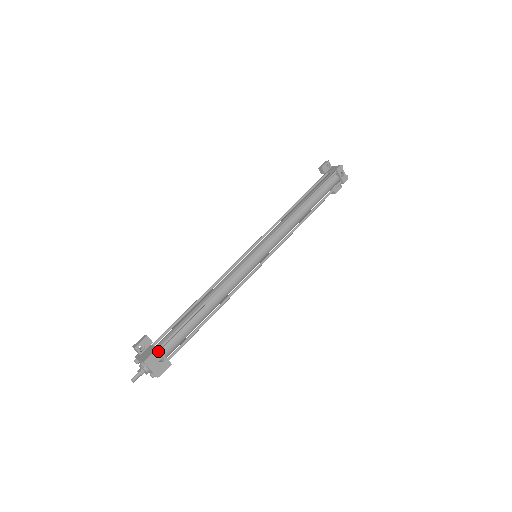
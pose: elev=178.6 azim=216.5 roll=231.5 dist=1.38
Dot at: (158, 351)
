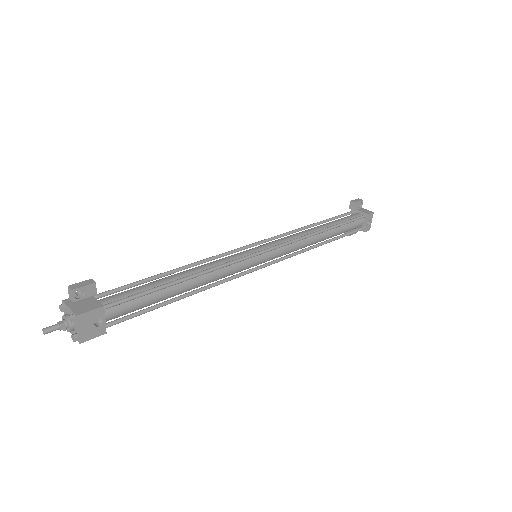
Dot at: (102, 310)
